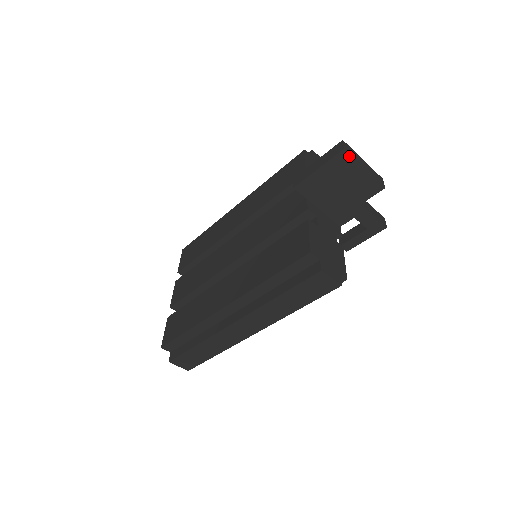
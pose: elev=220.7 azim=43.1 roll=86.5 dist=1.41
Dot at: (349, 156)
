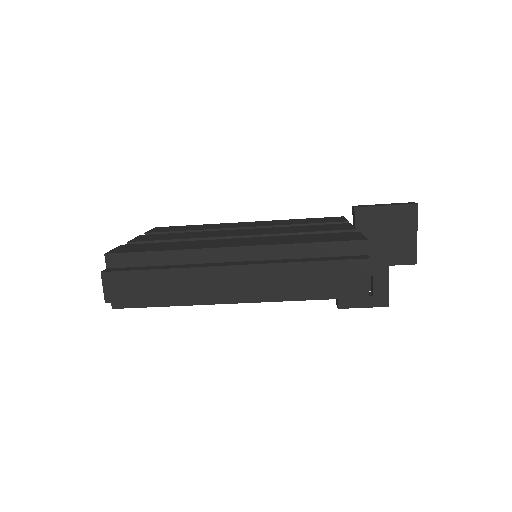
Dot at: (416, 213)
